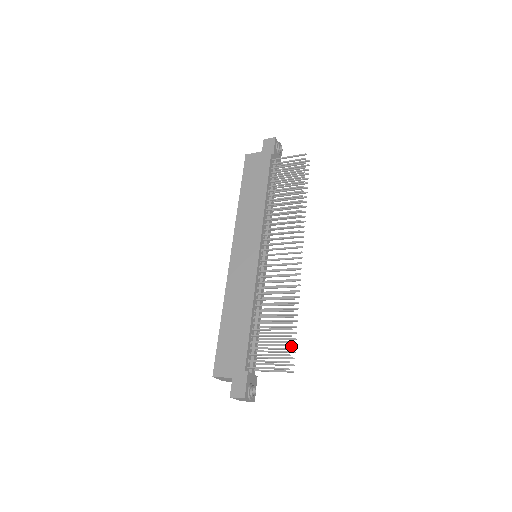
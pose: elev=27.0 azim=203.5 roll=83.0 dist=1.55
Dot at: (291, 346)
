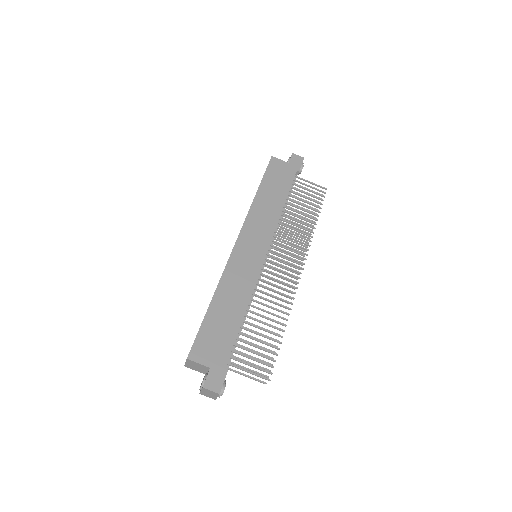
Dot at: occluded
